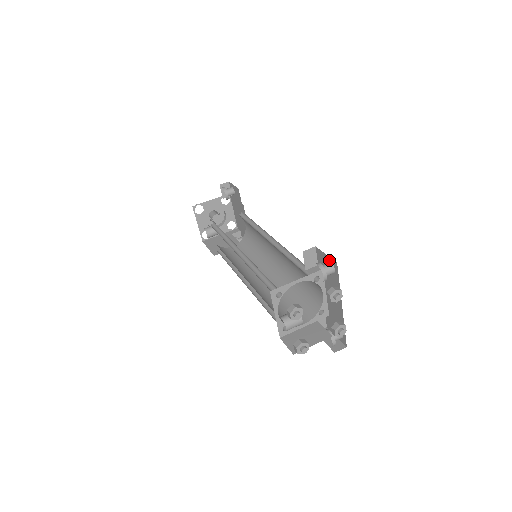
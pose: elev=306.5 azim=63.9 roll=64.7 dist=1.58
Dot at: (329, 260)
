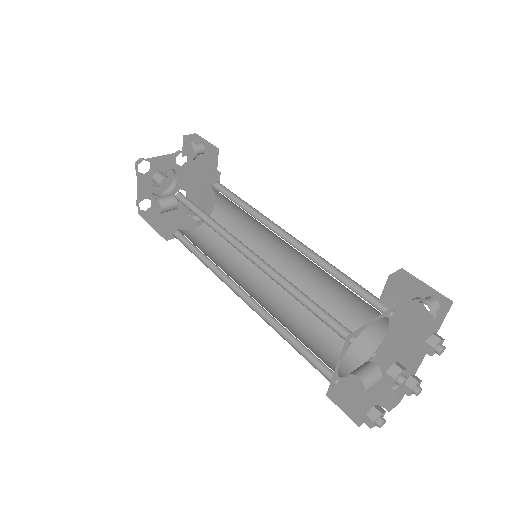
Dot at: (431, 294)
